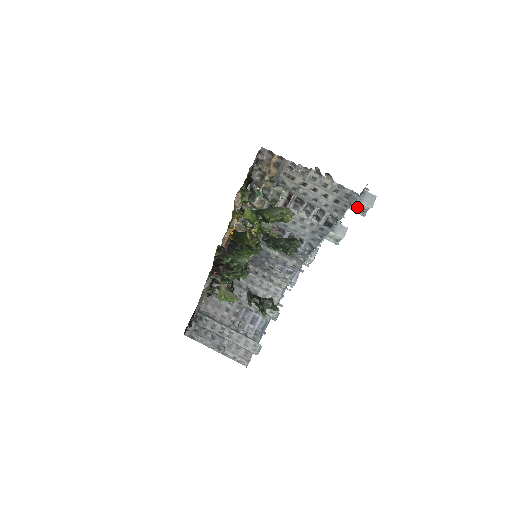
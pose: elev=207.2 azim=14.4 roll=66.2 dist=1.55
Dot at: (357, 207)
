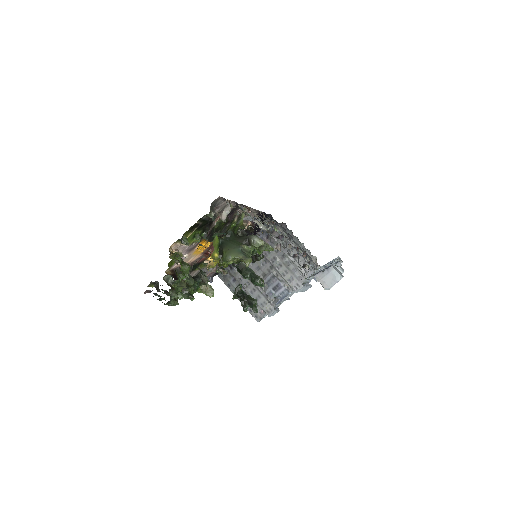
Dot at: occluded
